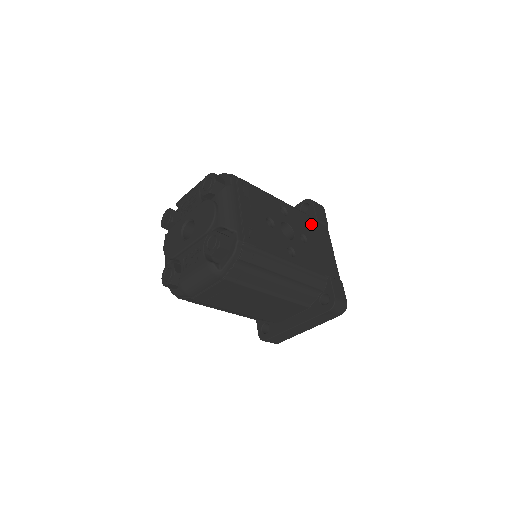
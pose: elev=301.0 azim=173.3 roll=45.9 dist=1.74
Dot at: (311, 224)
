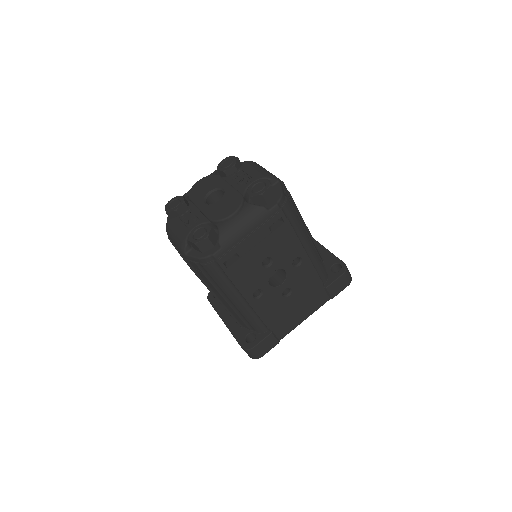
Dot at: (314, 287)
